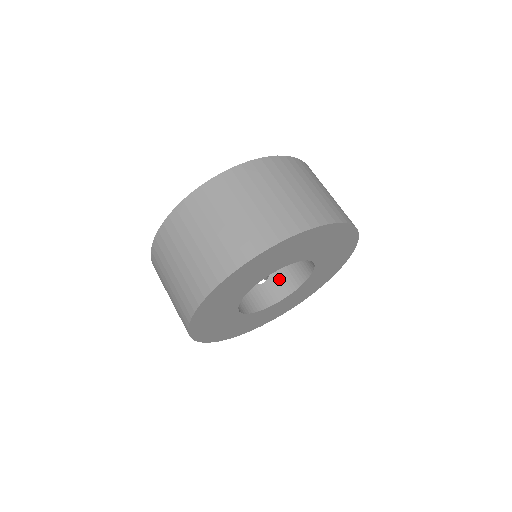
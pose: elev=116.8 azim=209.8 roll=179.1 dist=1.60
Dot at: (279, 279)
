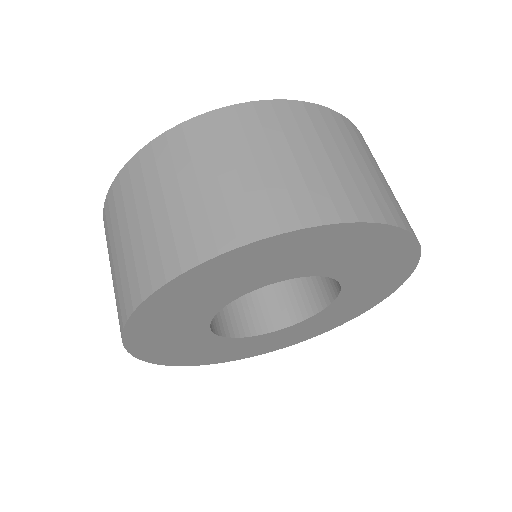
Dot at: (237, 310)
